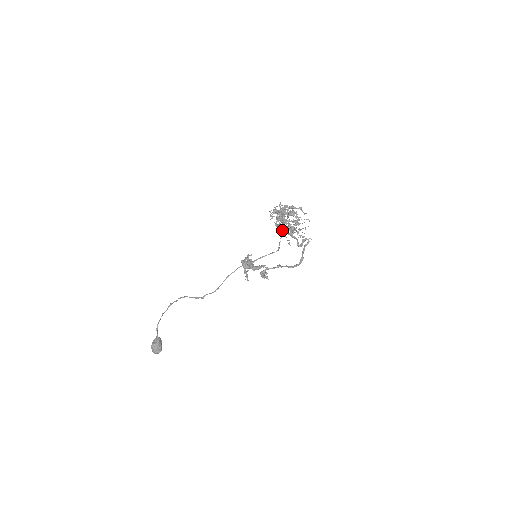
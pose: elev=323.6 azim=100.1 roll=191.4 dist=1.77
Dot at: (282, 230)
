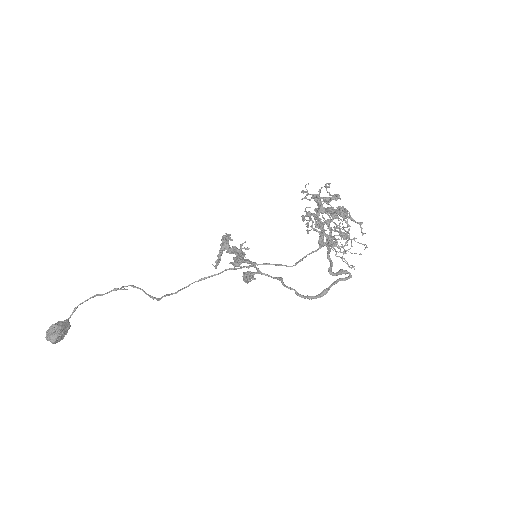
Dot at: occluded
